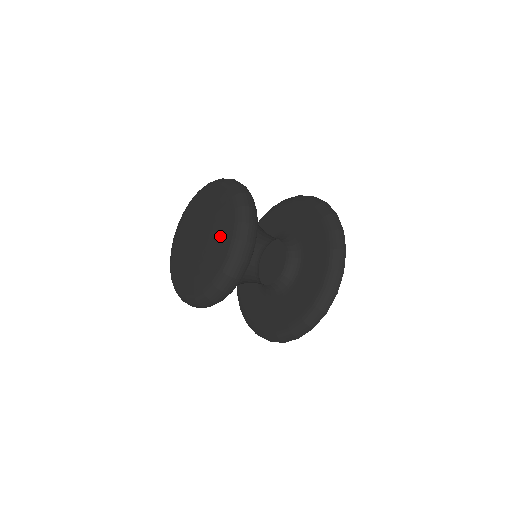
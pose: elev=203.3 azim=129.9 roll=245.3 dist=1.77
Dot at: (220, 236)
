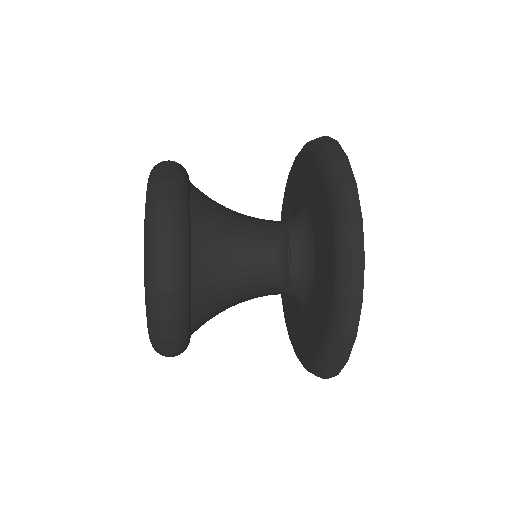
Dot at: occluded
